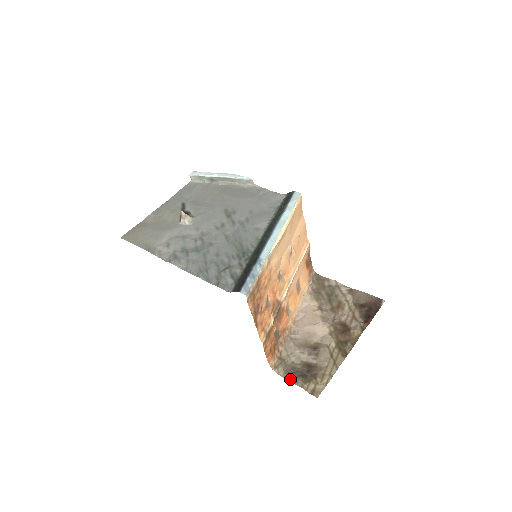
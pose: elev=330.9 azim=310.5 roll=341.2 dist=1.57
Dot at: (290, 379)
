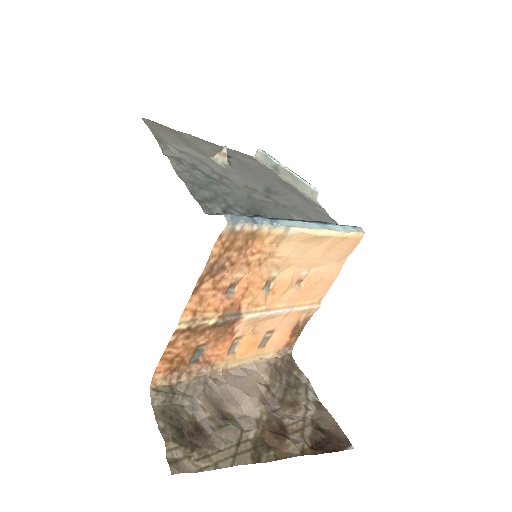
Dot at: (160, 419)
